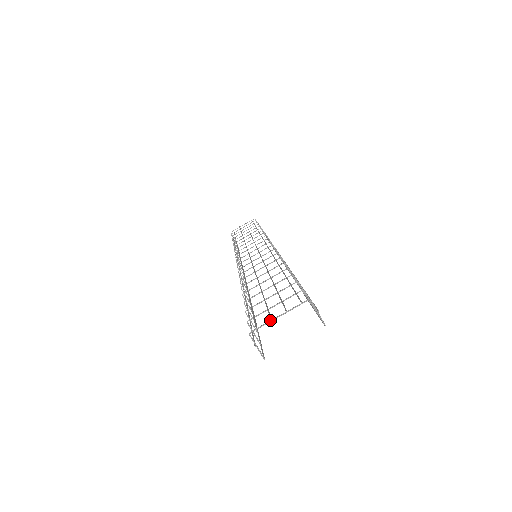
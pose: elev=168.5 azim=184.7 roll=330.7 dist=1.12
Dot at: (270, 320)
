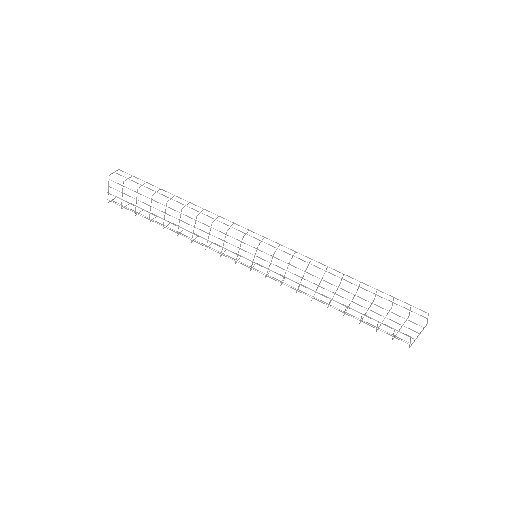
Dot at: occluded
